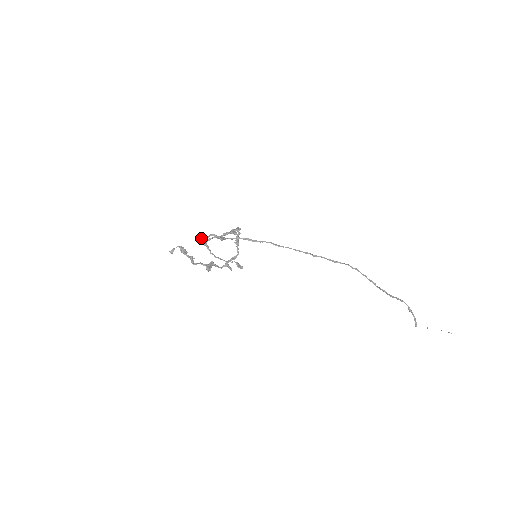
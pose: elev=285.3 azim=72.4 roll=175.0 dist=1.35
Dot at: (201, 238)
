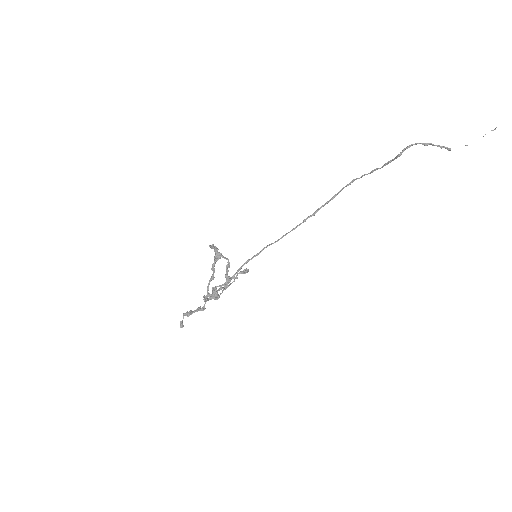
Dot at: (203, 296)
